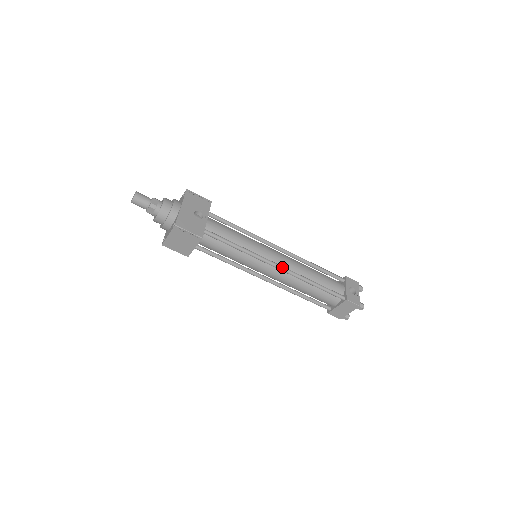
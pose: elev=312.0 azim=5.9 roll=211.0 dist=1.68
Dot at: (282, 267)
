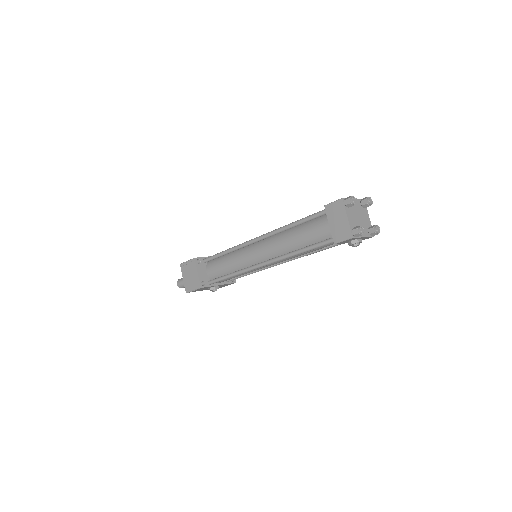
Dot at: (260, 236)
